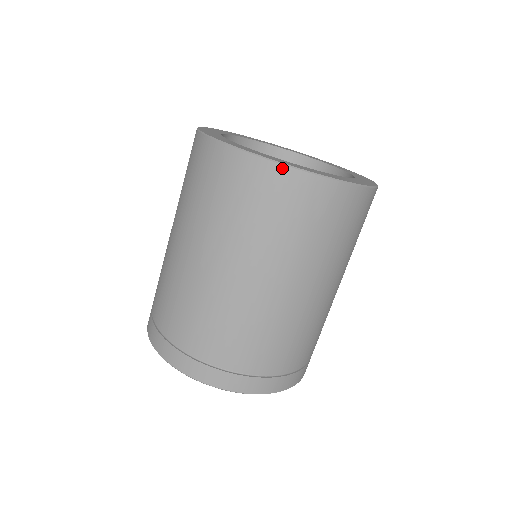
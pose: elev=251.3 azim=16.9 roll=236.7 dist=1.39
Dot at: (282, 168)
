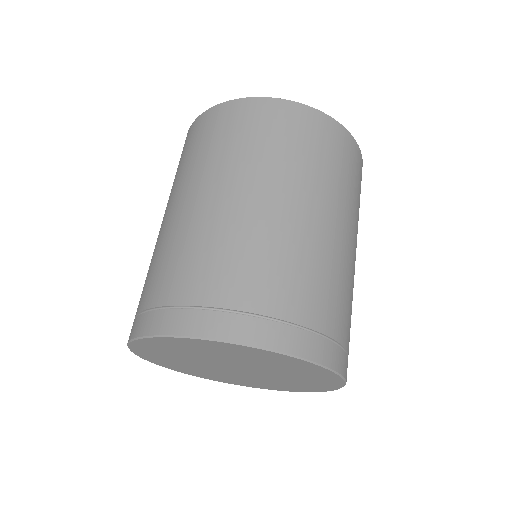
Dot at: (268, 100)
